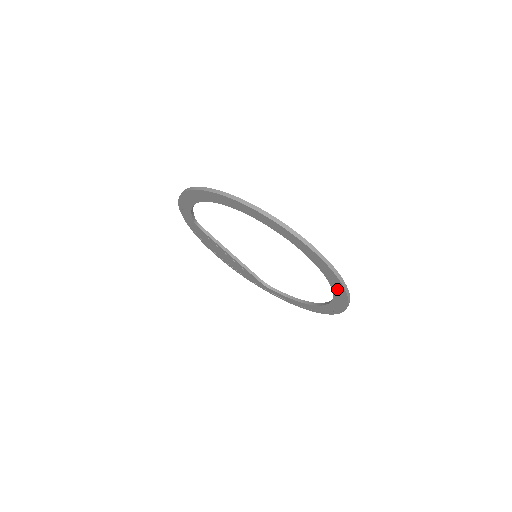
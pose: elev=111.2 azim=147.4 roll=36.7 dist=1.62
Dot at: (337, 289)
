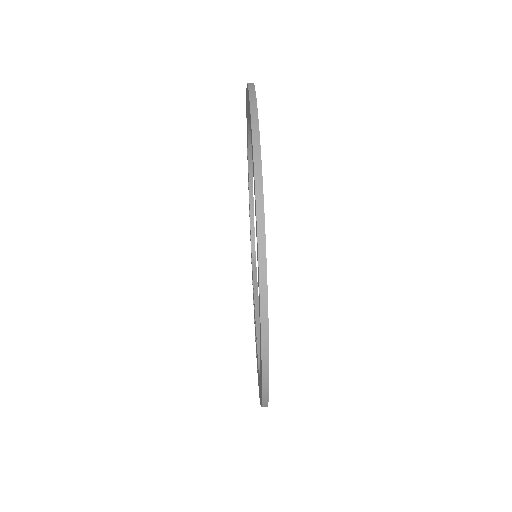
Dot at: occluded
